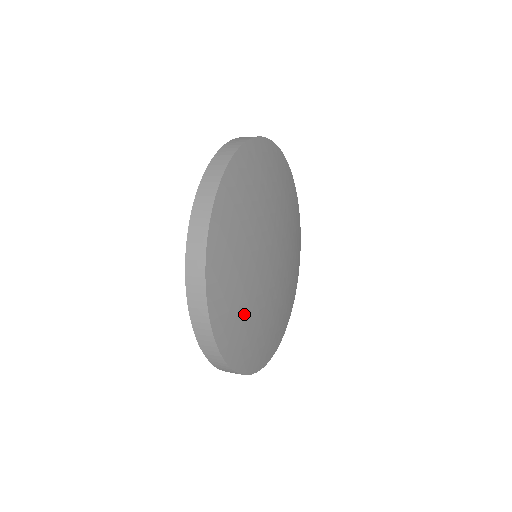
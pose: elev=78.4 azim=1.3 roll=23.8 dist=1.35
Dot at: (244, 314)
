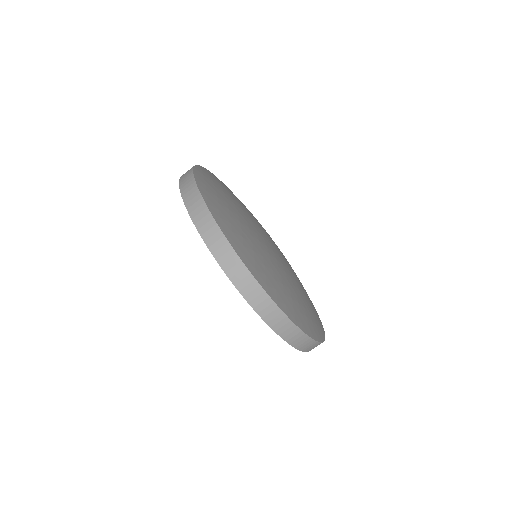
Dot at: (301, 303)
